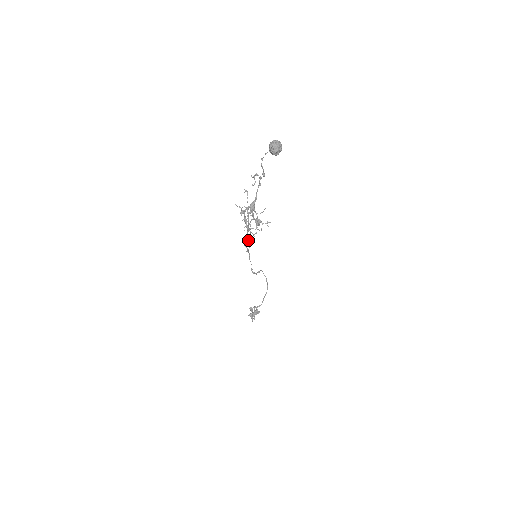
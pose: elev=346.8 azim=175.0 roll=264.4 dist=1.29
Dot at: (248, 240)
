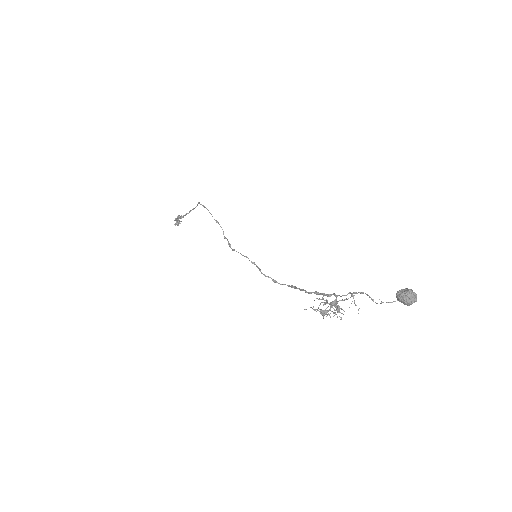
Dot at: occluded
